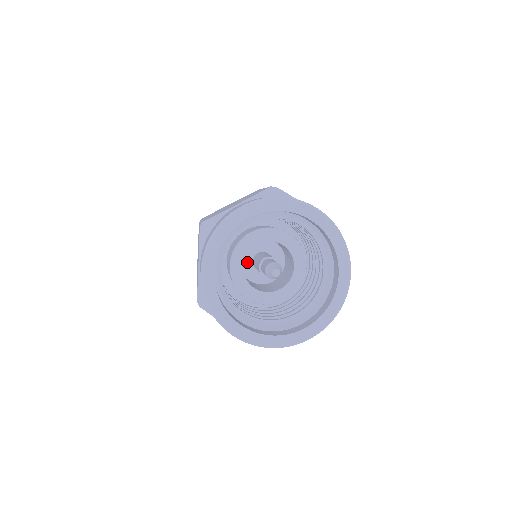
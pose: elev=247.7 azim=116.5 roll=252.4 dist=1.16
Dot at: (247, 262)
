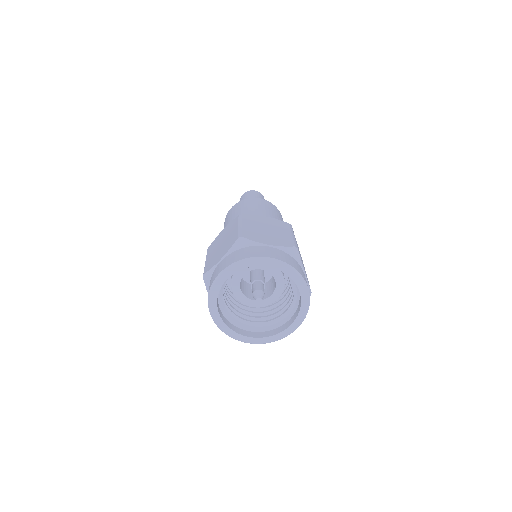
Dot at: occluded
